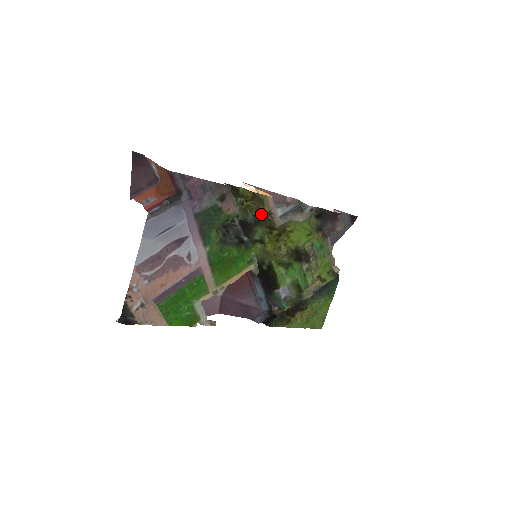
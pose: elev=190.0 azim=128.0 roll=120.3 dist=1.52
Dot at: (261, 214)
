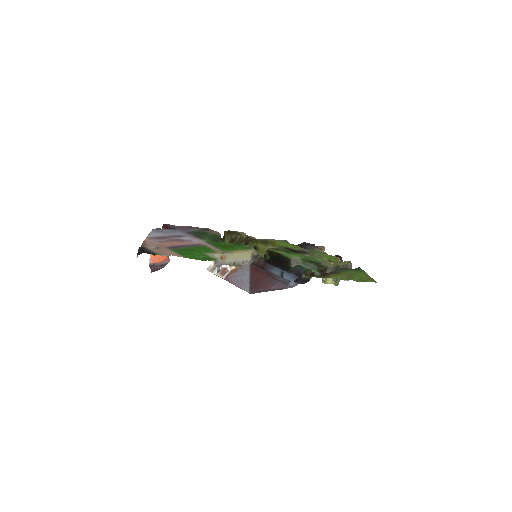
Dot at: occluded
